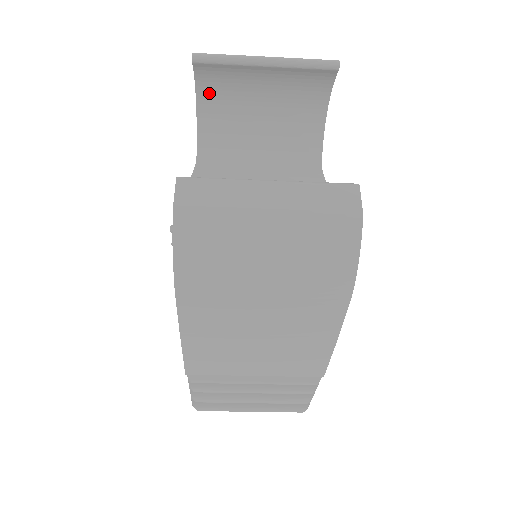
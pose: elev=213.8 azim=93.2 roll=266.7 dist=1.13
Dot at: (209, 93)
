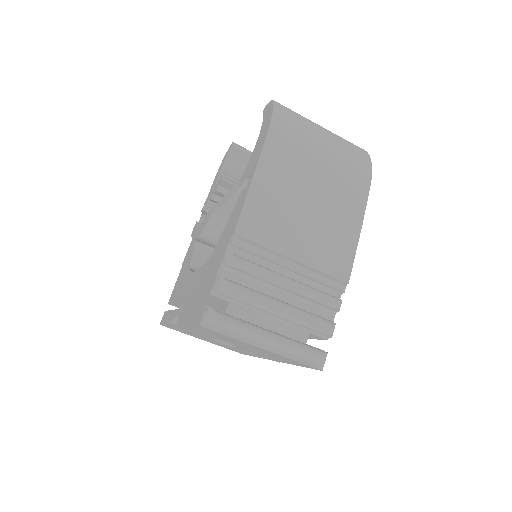
Dot at: occluded
